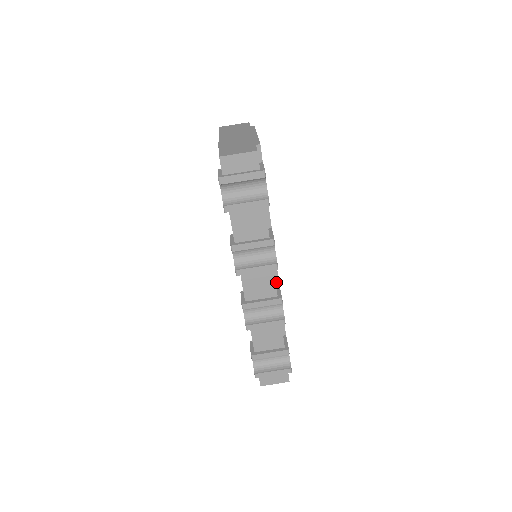
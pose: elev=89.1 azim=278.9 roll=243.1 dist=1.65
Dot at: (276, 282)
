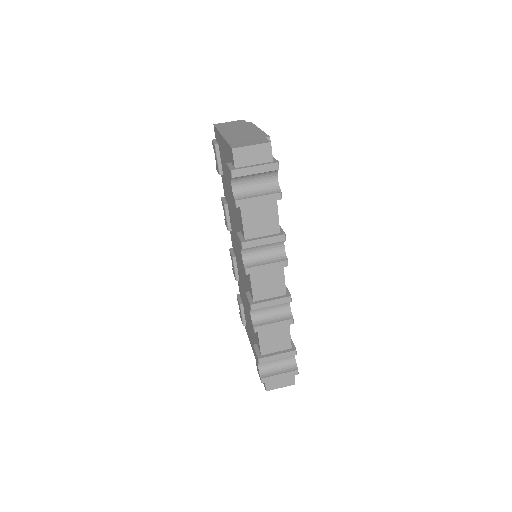
Dot at: occluded
